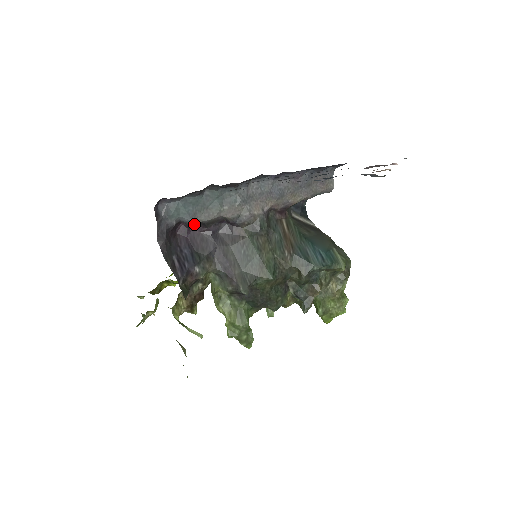
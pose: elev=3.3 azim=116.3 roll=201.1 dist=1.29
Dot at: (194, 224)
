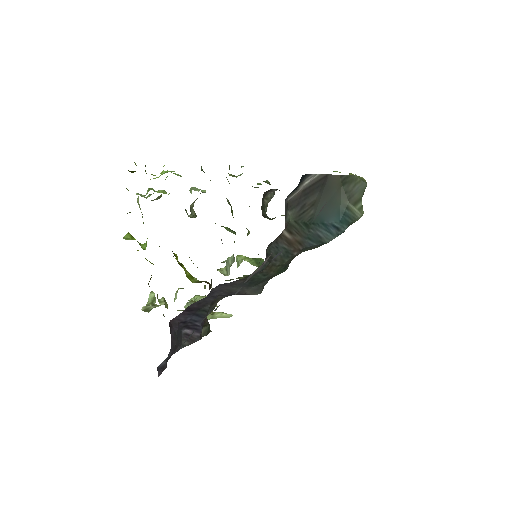
Dot at: occluded
